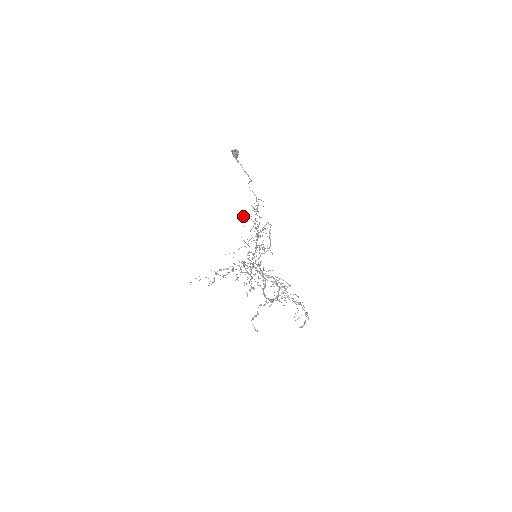
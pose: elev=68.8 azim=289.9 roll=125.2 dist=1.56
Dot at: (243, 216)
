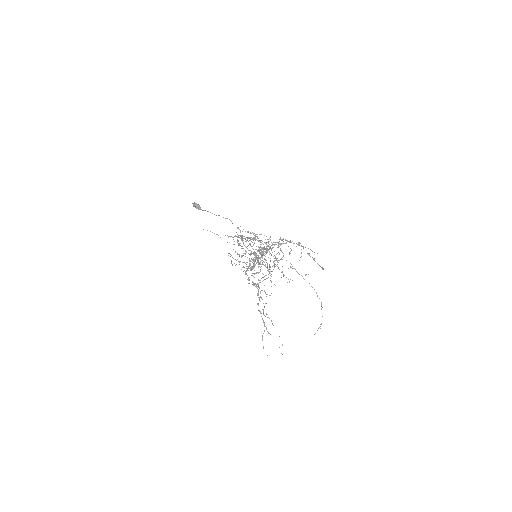
Dot at: occluded
